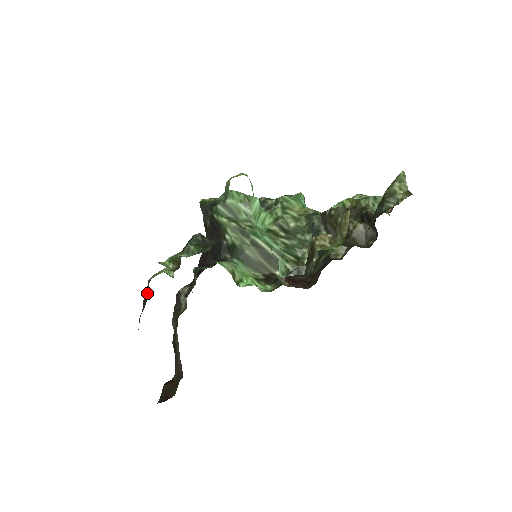
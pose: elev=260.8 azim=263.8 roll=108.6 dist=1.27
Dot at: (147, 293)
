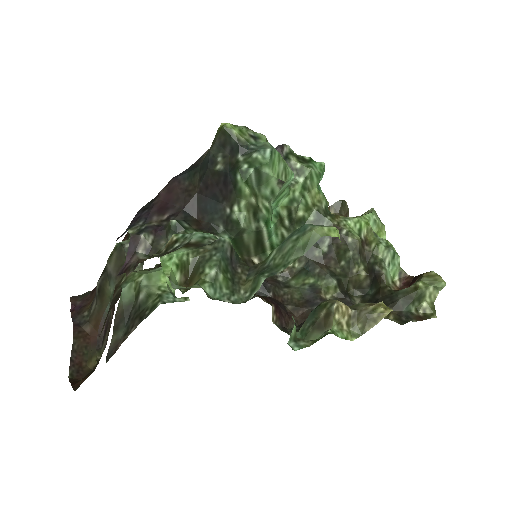
Dot at: (130, 297)
